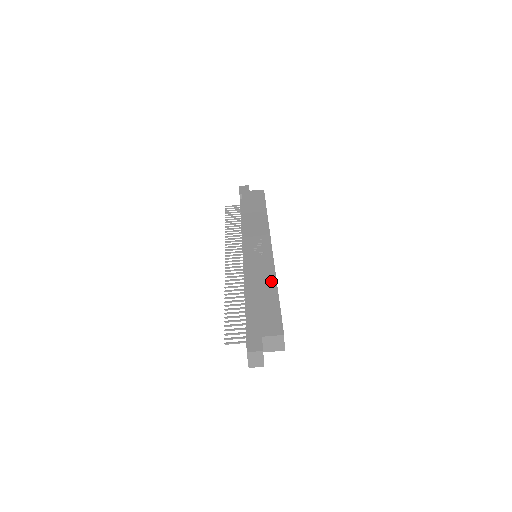
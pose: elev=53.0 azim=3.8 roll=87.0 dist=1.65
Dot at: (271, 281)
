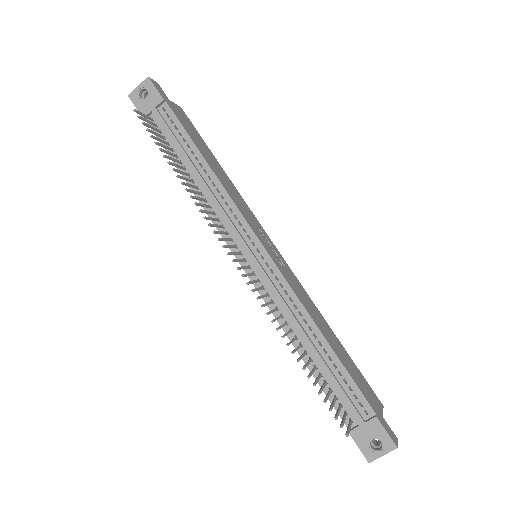
Dot at: (321, 316)
